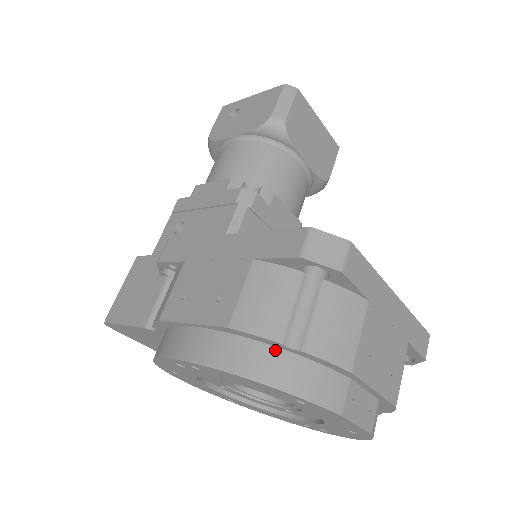
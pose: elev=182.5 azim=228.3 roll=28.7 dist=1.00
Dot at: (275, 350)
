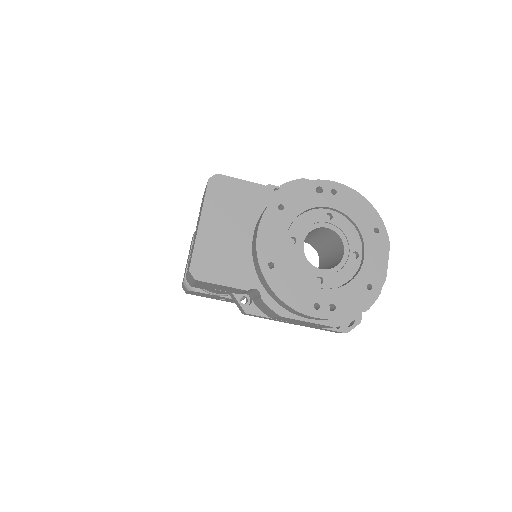
Dot at: occluded
